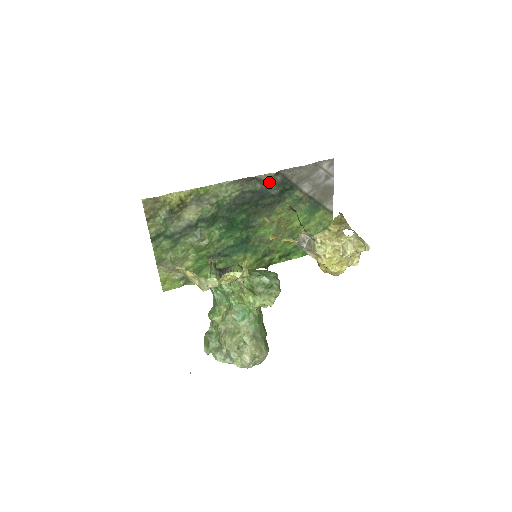
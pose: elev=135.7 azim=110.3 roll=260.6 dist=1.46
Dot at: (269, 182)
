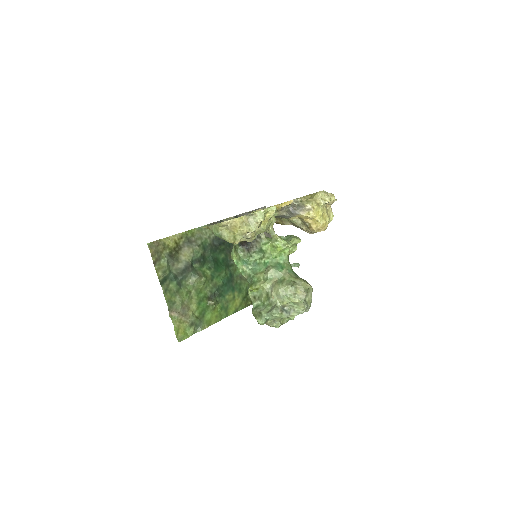
Dot at: occluded
